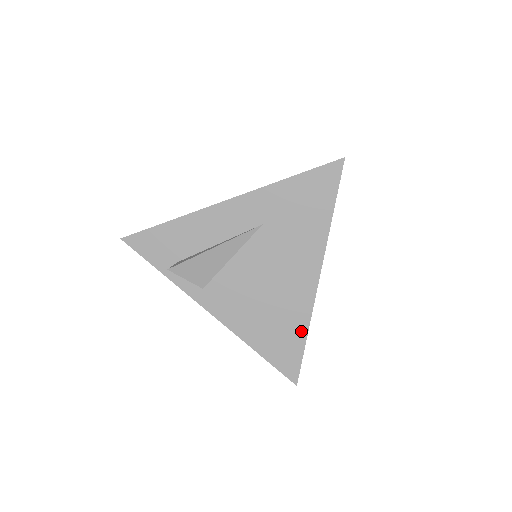
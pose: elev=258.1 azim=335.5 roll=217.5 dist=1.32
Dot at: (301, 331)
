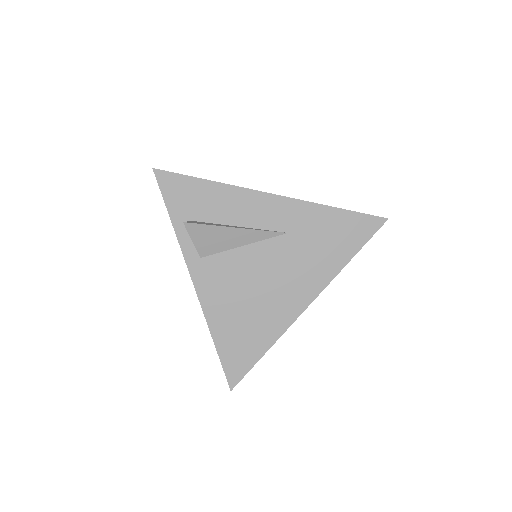
Dot at: (264, 344)
